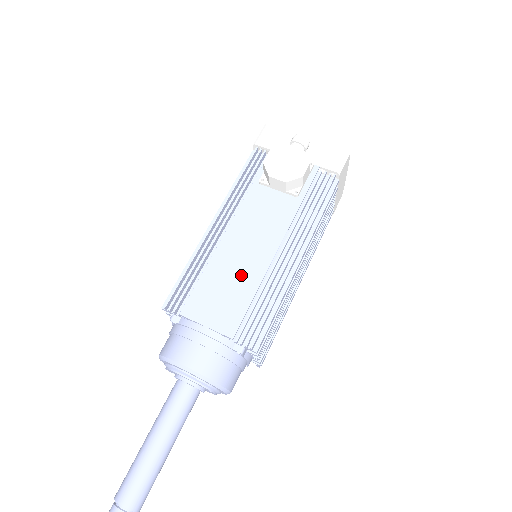
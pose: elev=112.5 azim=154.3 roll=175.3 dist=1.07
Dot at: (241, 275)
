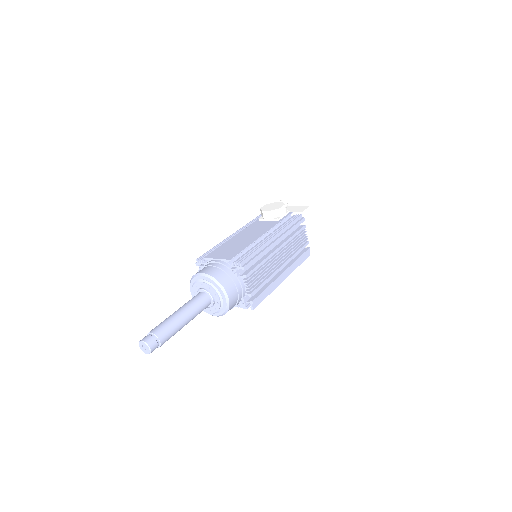
Dot at: (241, 243)
